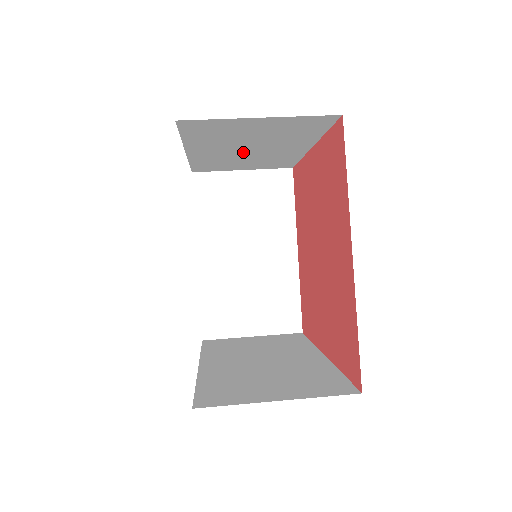
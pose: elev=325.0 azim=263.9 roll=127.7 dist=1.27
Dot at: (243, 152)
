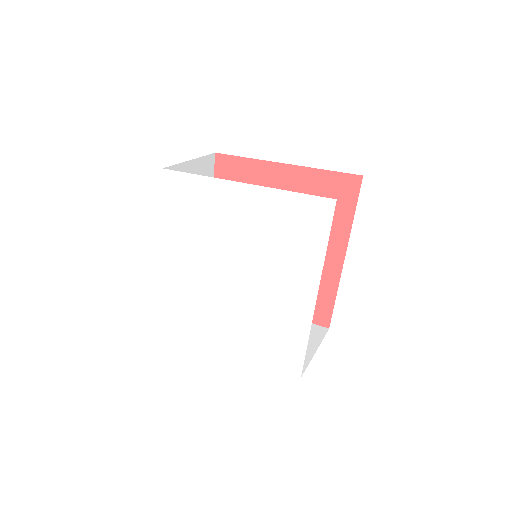
Dot at: occluded
